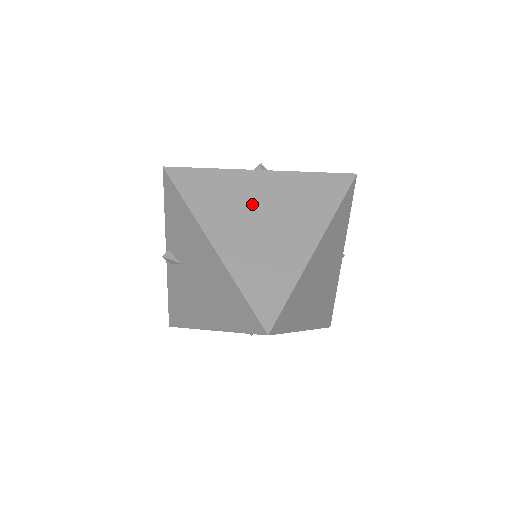
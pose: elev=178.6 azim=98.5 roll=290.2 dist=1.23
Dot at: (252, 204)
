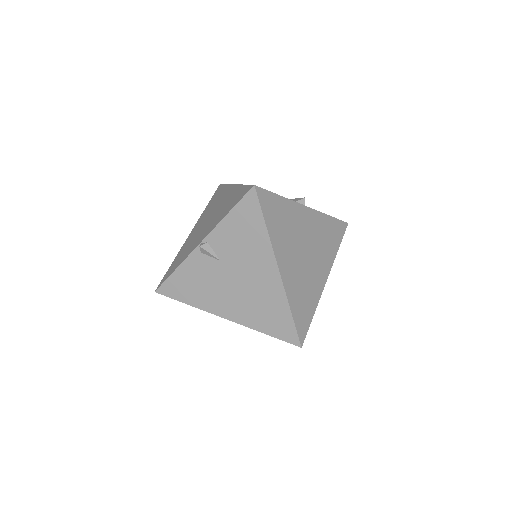
Dot at: (301, 238)
